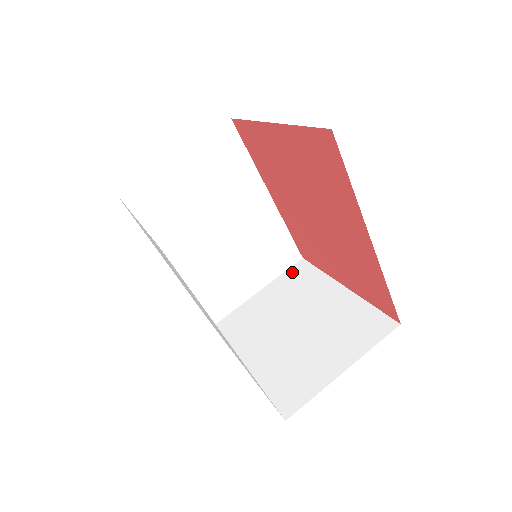
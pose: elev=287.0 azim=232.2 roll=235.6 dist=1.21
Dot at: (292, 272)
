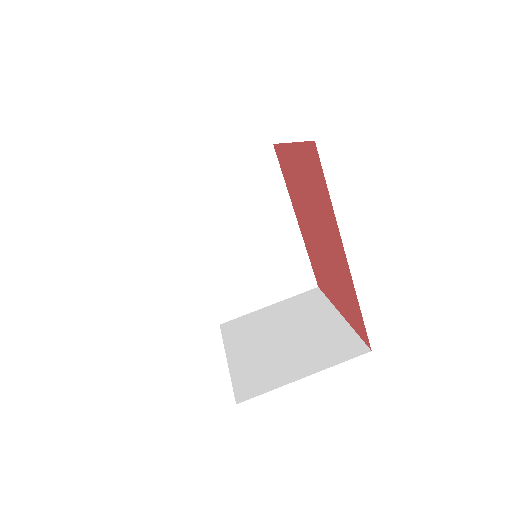
Dot at: (303, 296)
